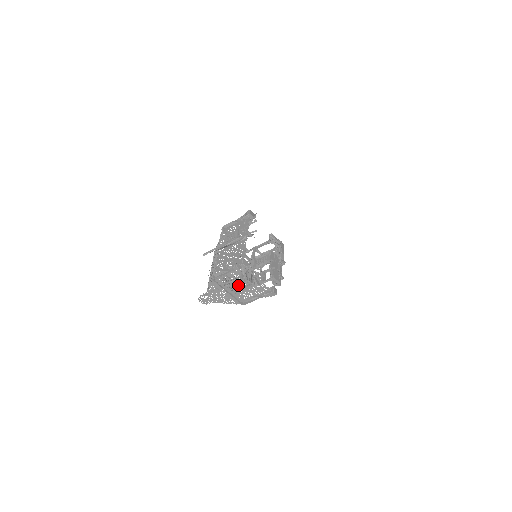
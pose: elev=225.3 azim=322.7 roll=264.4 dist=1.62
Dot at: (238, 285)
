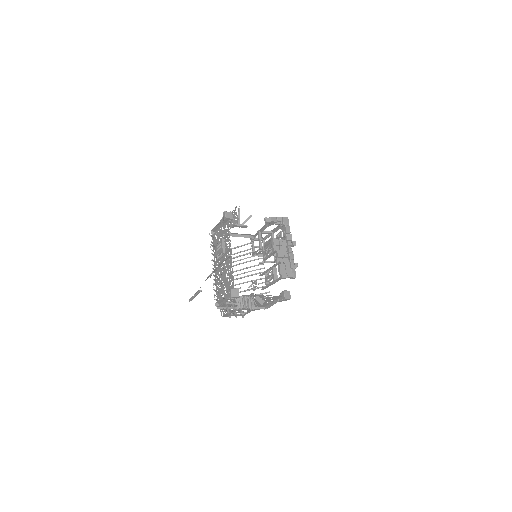
Dot at: occluded
